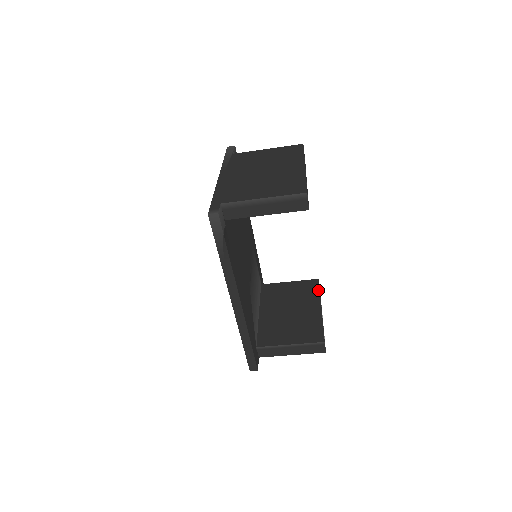
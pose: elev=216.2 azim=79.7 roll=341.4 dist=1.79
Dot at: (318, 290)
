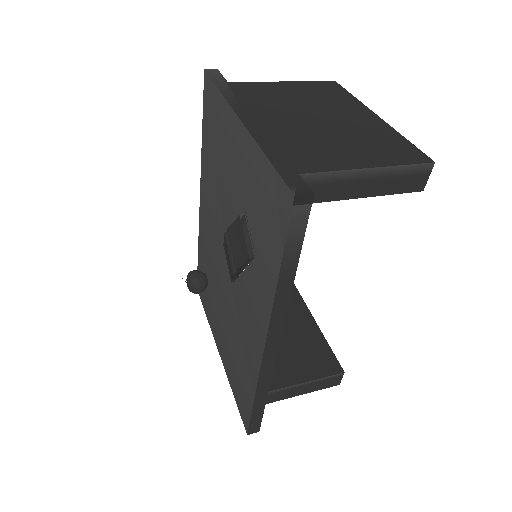
Dot at: (297, 293)
